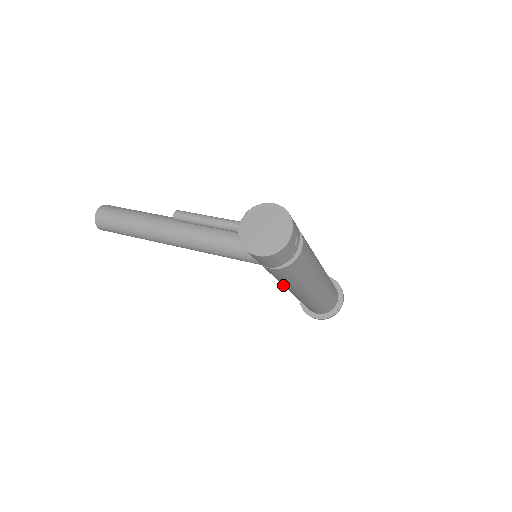
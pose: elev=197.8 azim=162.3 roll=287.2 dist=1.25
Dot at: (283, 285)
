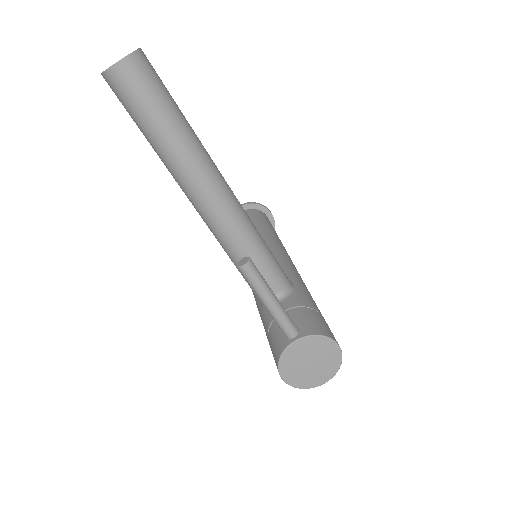
Dot at: occluded
